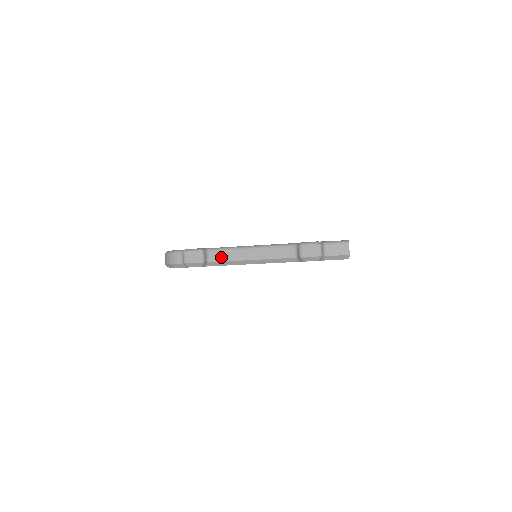
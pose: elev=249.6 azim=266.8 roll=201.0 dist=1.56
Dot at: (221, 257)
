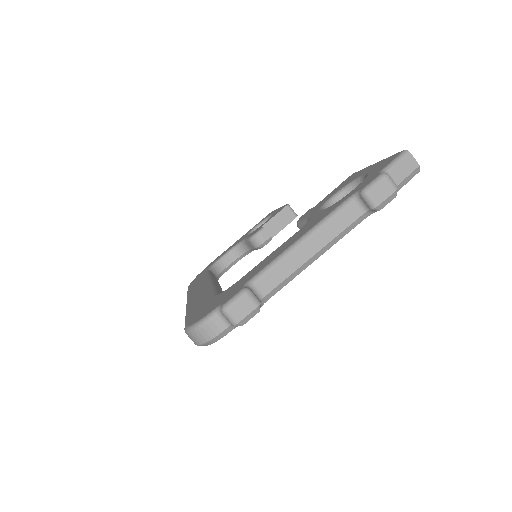
Dot at: (273, 281)
